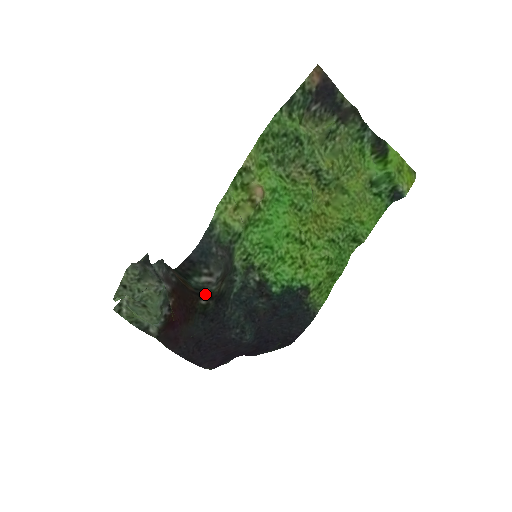
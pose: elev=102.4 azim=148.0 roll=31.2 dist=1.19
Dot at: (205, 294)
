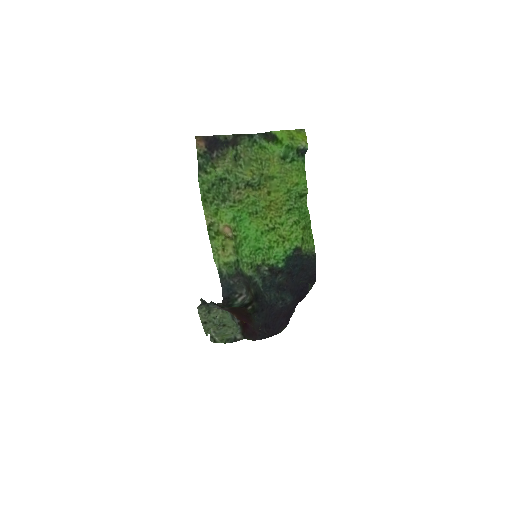
Dot at: (247, 304)
